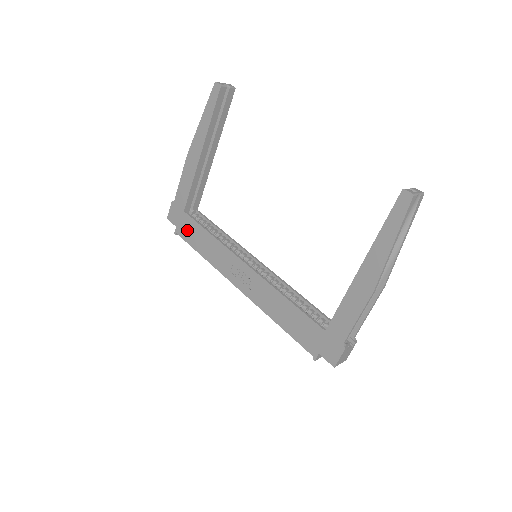
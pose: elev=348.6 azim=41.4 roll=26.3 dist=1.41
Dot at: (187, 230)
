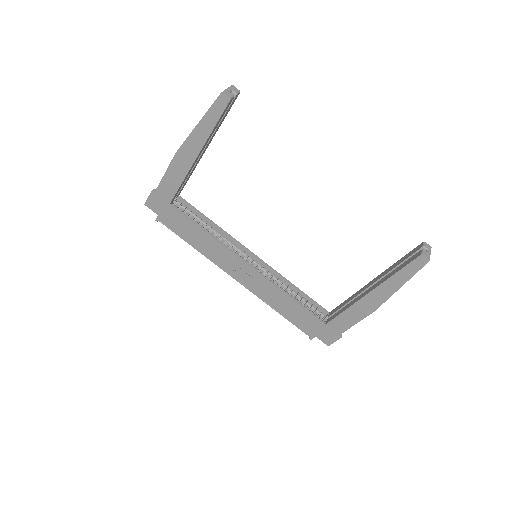
Dot at: (174, 222)
